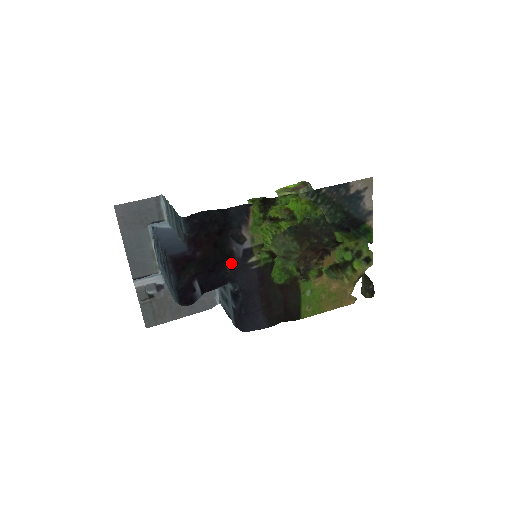
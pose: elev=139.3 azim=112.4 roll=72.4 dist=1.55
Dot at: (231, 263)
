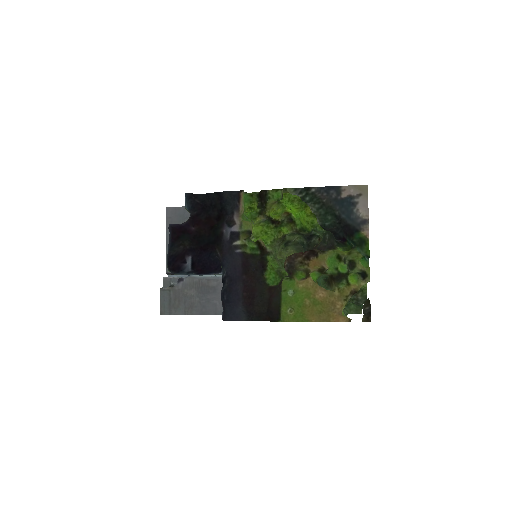
Dot at: (220, 245)
